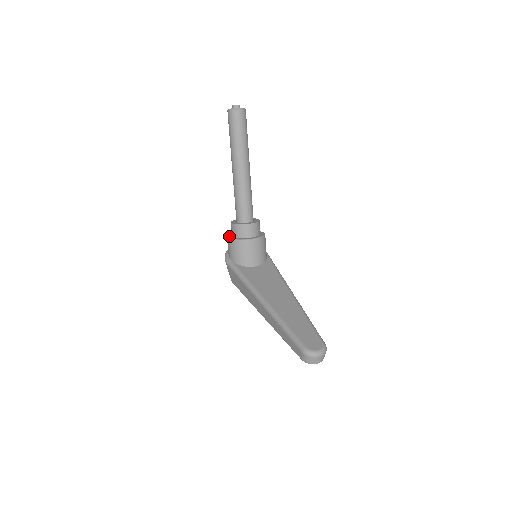
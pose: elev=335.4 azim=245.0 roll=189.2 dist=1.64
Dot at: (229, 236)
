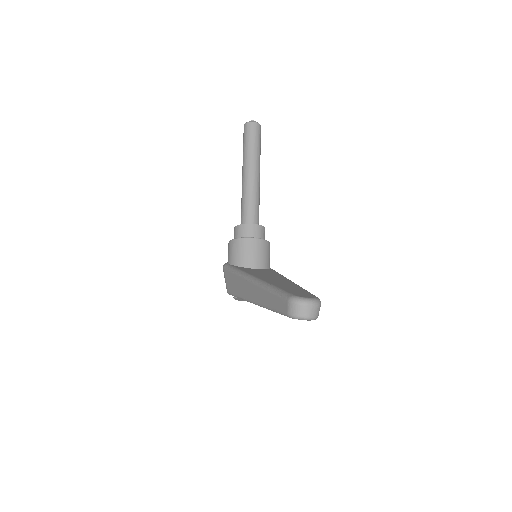
Dot at: occluded
